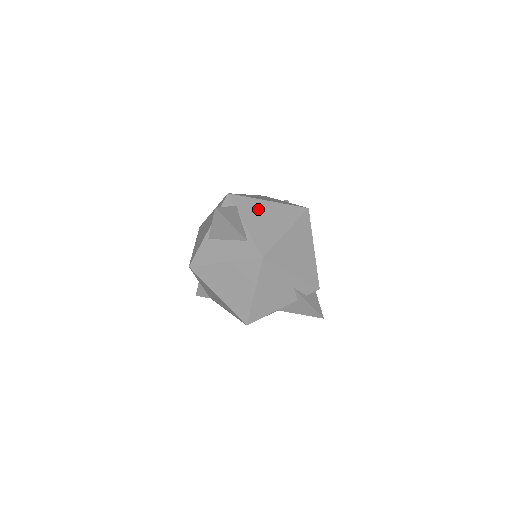
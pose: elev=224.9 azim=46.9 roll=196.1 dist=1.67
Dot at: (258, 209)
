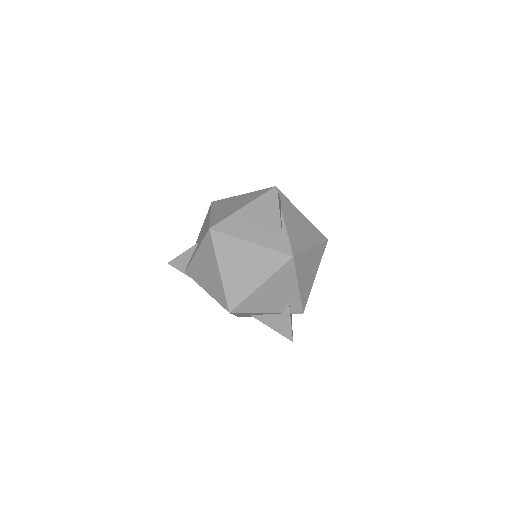
Dot at: (295, 215)
